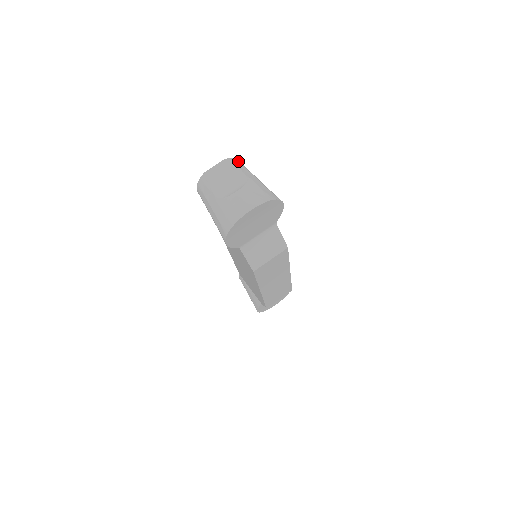
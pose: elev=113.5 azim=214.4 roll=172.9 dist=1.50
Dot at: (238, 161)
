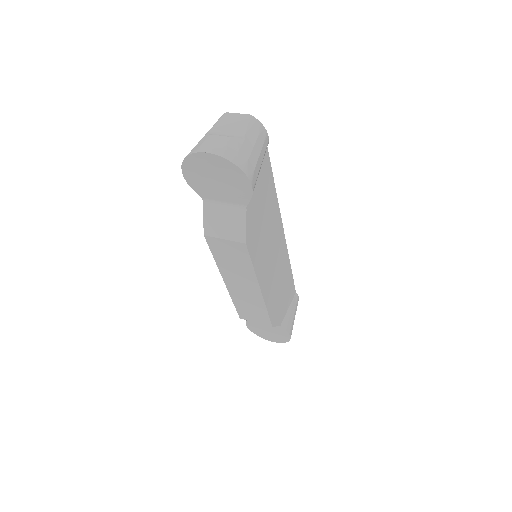
Dot at: (261, 127)
